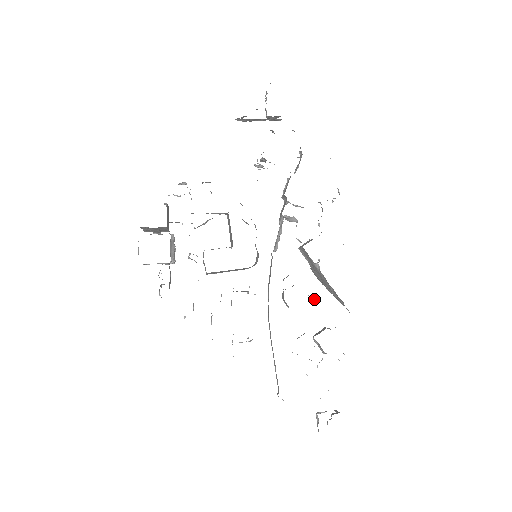
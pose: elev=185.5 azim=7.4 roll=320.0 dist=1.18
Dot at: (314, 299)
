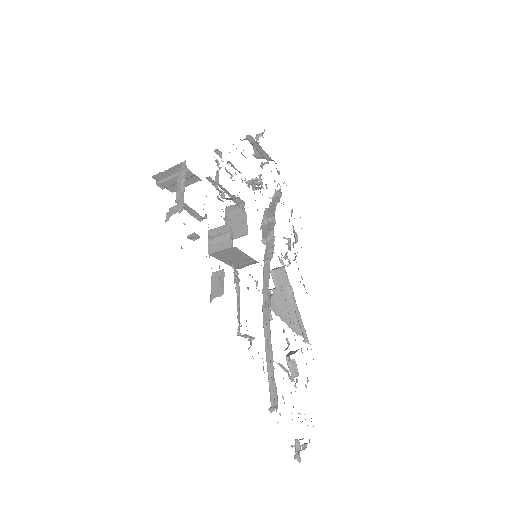
Dot at: occluded
